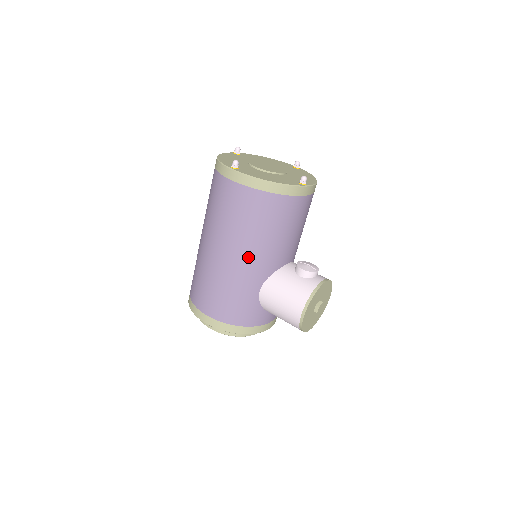
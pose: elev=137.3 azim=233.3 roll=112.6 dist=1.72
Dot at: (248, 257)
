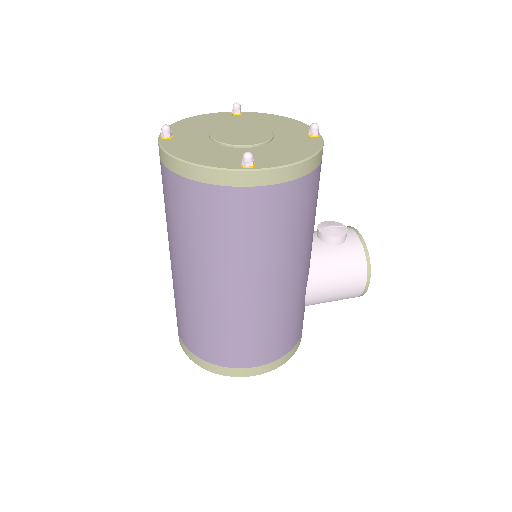
Dot at: (297, 268)
